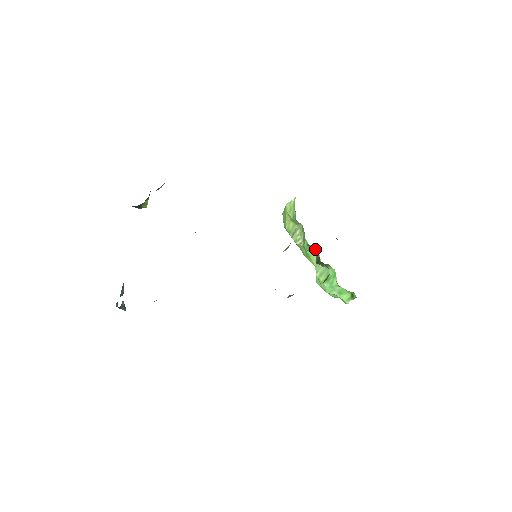
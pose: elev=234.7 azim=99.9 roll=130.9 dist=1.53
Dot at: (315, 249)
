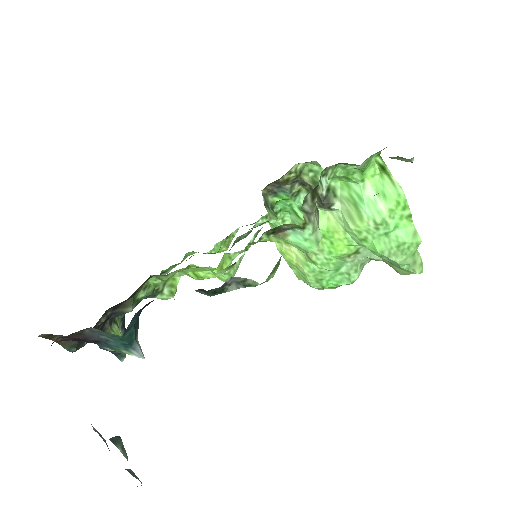
Dot at: occluded
